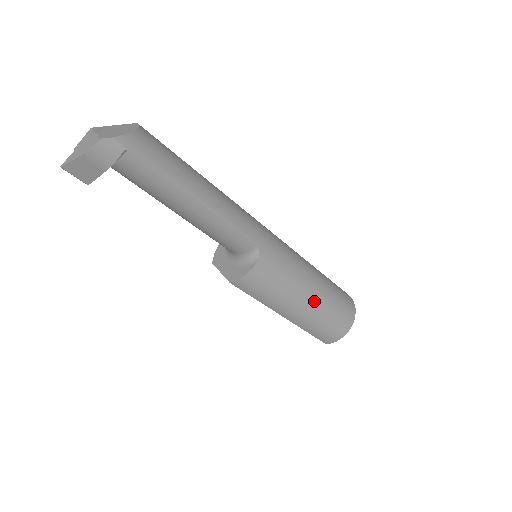
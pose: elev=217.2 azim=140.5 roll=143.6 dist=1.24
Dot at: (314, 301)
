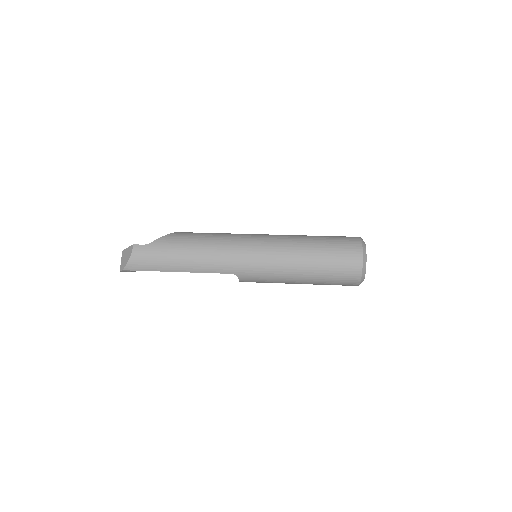
Dot at: (305, 281)
